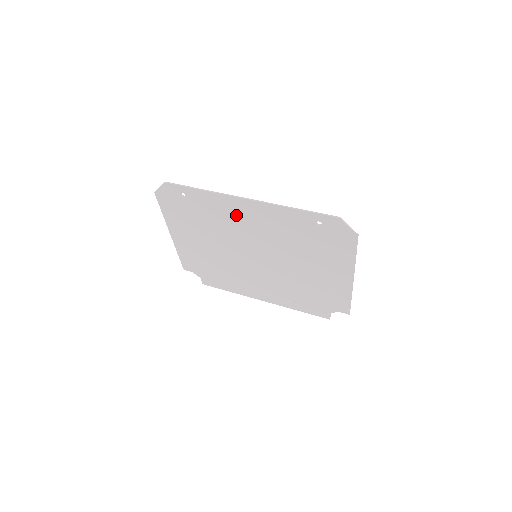
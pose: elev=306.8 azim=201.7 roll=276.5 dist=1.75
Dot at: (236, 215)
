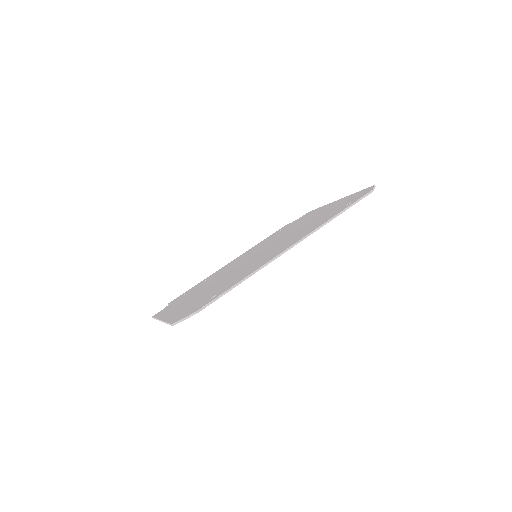
Dot at: occluded
